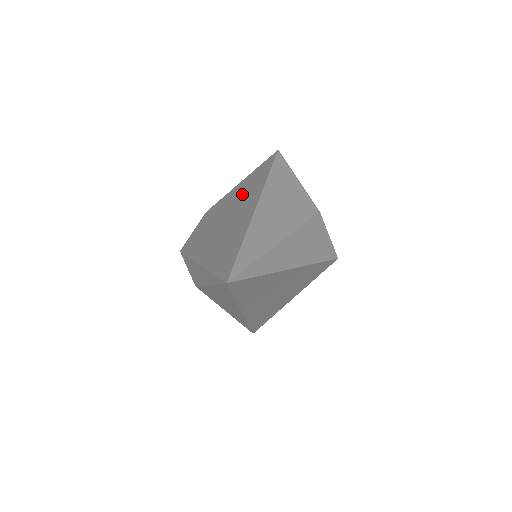
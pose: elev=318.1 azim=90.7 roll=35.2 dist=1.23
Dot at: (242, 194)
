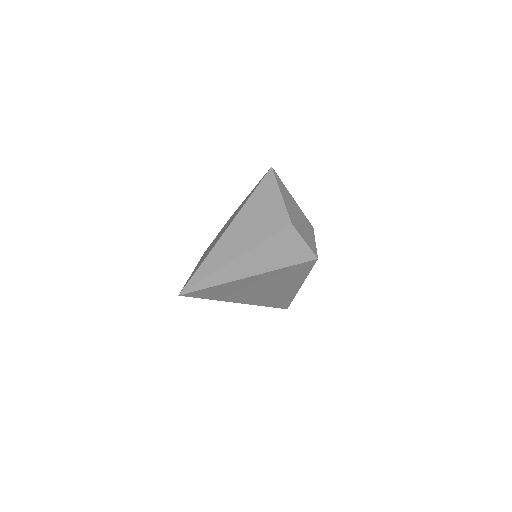
Dot at: occluded
